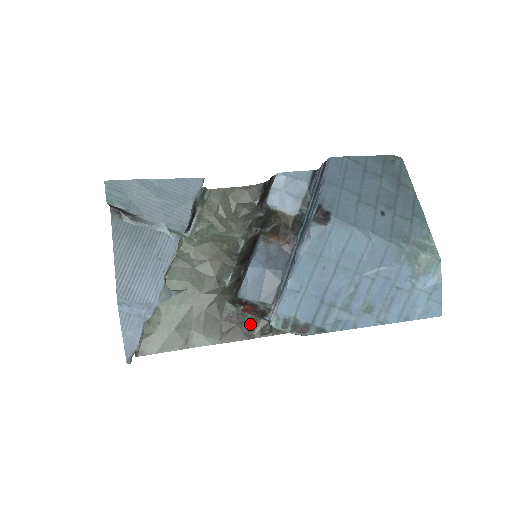
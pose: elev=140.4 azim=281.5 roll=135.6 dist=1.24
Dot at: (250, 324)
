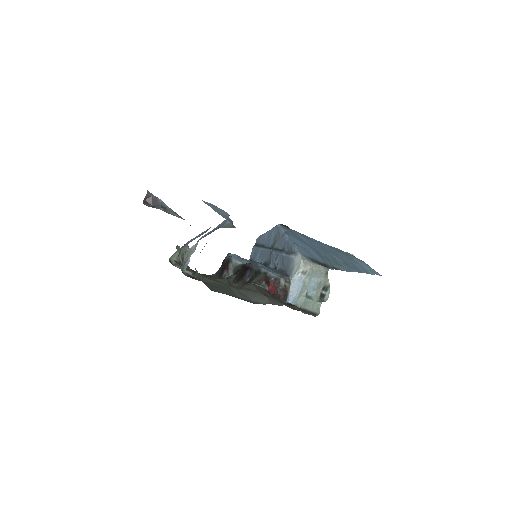
Dot at: occluded
